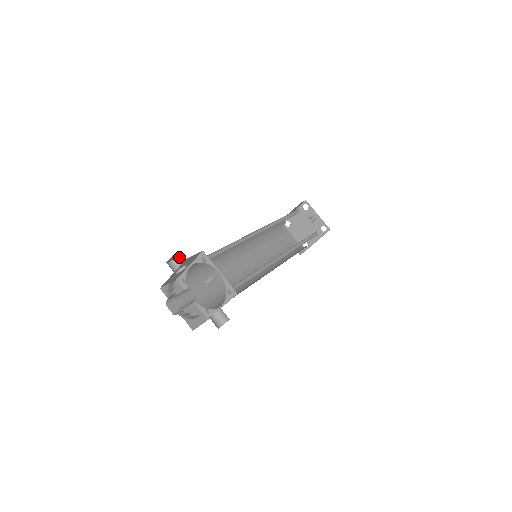
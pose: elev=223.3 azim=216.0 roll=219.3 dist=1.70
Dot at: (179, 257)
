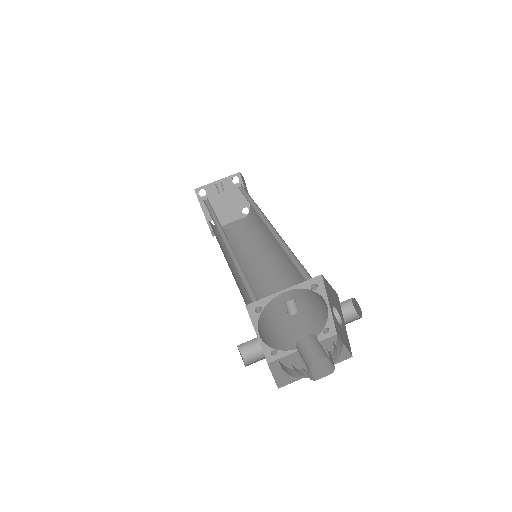
Dot at: (241, 346)
